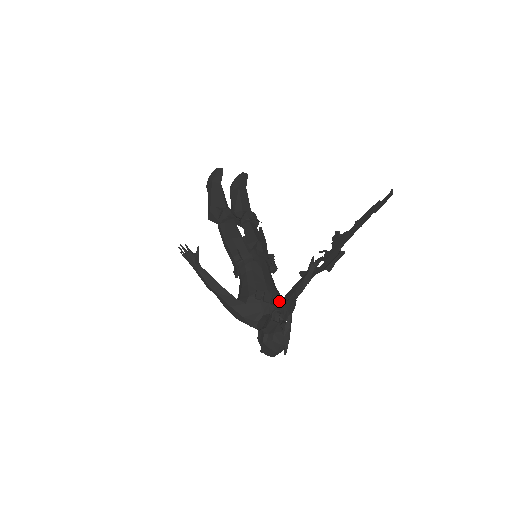
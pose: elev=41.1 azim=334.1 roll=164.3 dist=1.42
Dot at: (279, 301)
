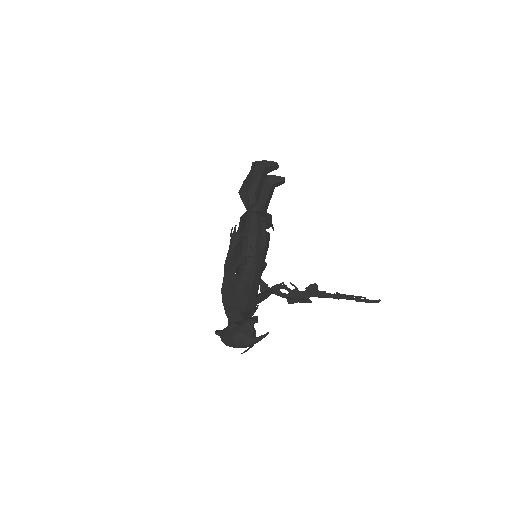
Dot at: (254, 307)
